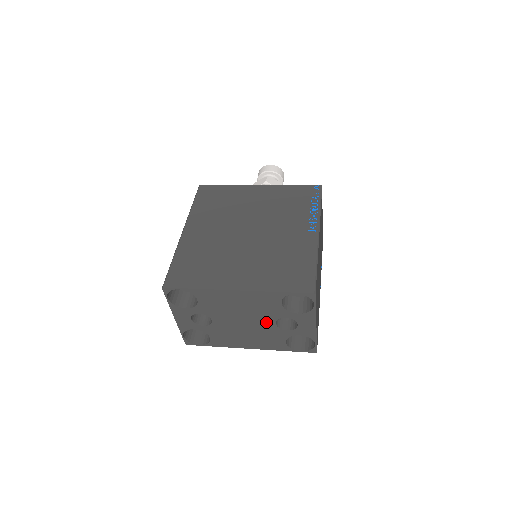
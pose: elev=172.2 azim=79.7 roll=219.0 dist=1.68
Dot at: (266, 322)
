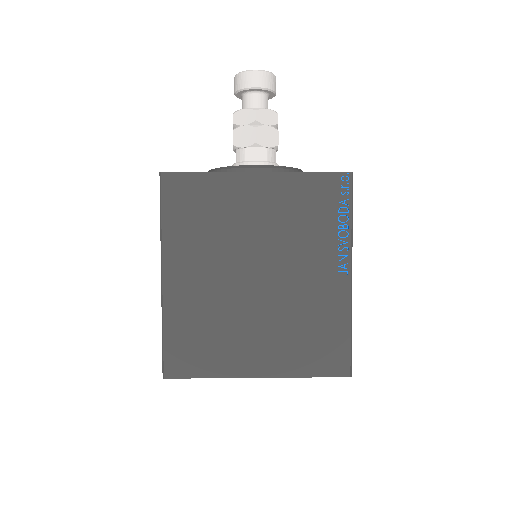
Dot at: occluded
